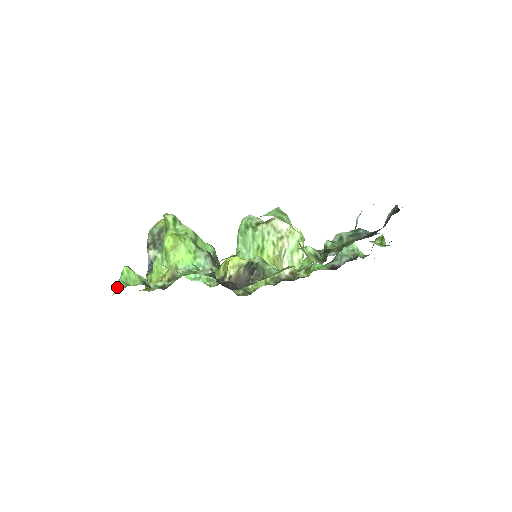
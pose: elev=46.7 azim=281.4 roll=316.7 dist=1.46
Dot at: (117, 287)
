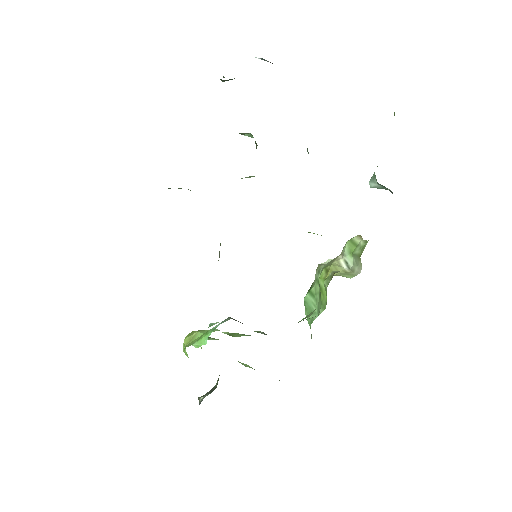
Dot at: occluded
